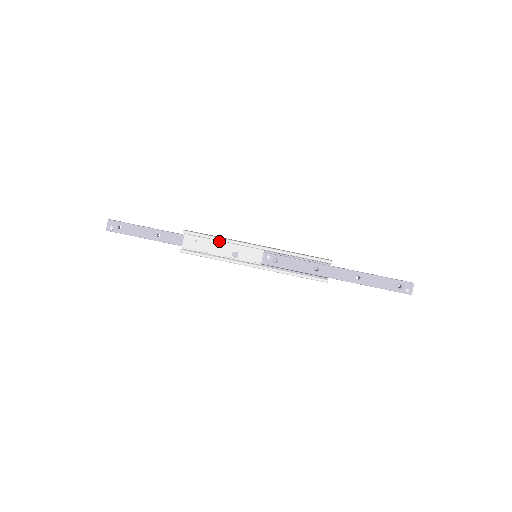
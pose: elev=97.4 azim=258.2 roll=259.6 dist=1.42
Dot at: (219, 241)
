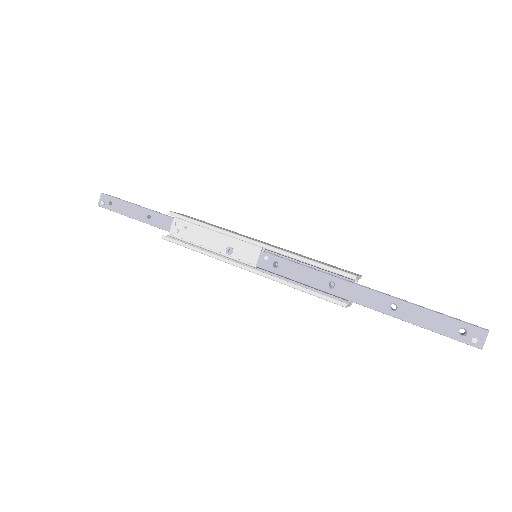
Dot at: (212, 230)
